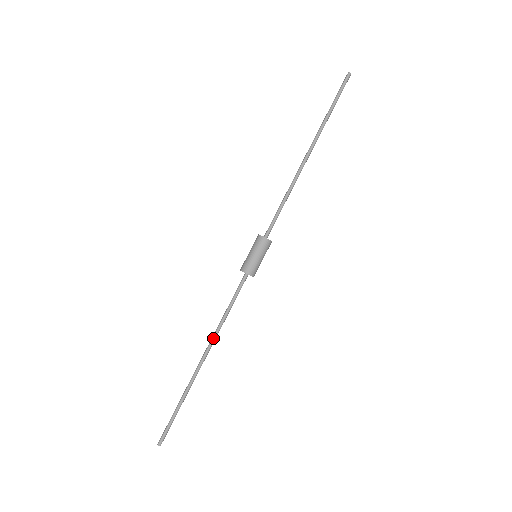
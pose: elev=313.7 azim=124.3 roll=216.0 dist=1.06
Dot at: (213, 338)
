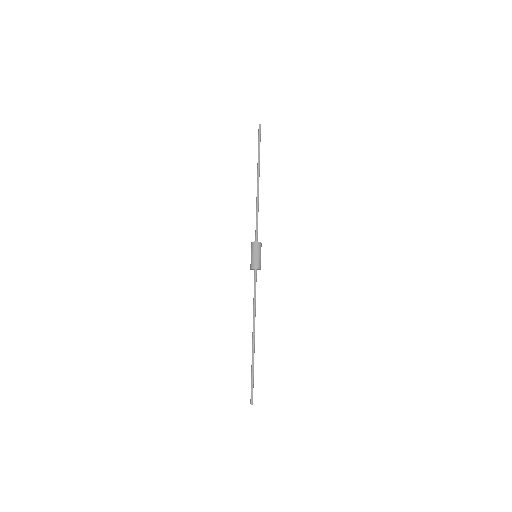
Dot at: (254, 319)
